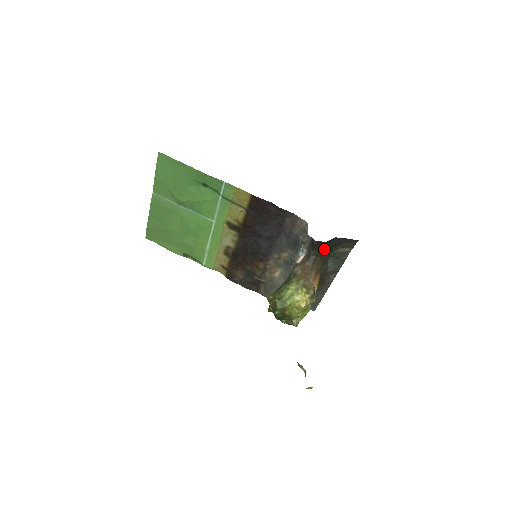
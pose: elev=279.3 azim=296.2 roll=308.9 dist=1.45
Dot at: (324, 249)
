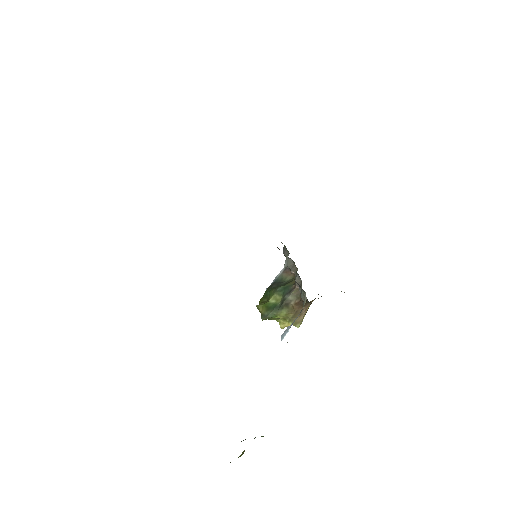
Dot at: occluded
